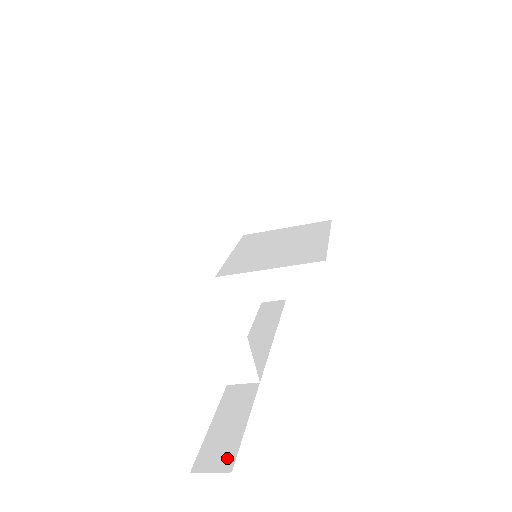
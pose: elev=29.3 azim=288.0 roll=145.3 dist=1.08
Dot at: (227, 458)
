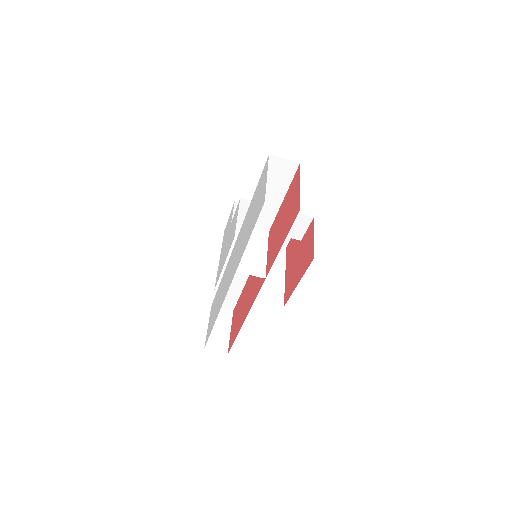
Dot at: occluded
